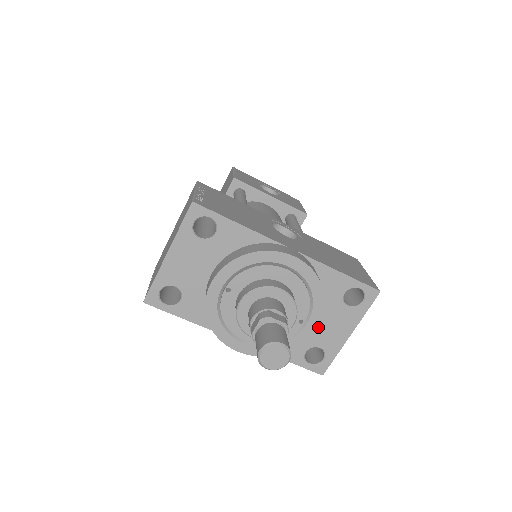
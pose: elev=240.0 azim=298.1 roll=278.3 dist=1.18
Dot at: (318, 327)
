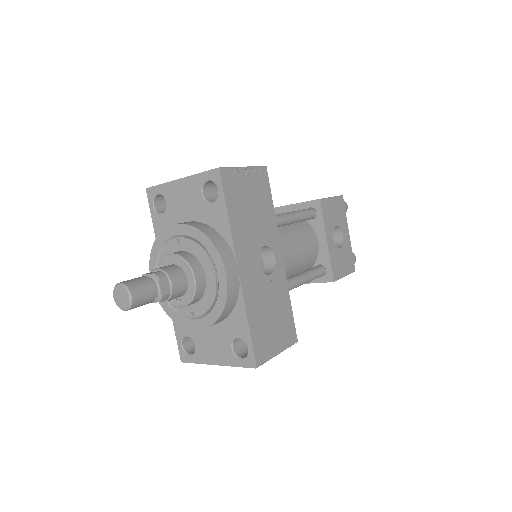
Dot at: (206, 333)
